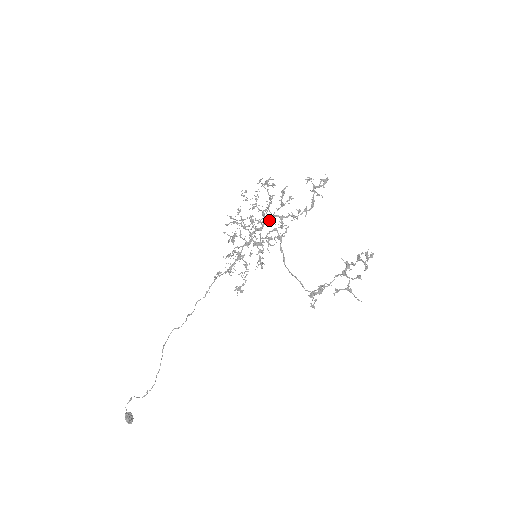
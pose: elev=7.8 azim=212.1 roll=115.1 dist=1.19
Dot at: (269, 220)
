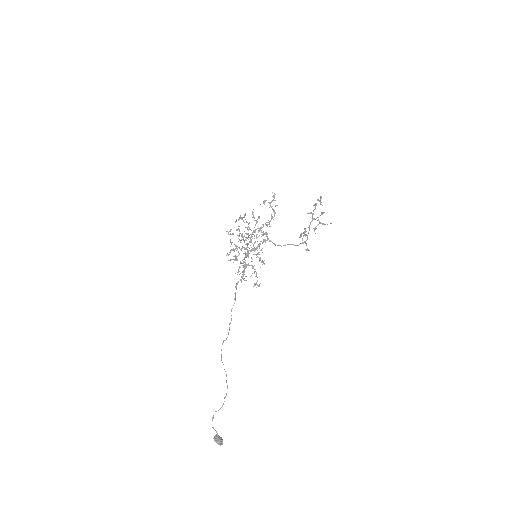
Dot at: (253, 232)
